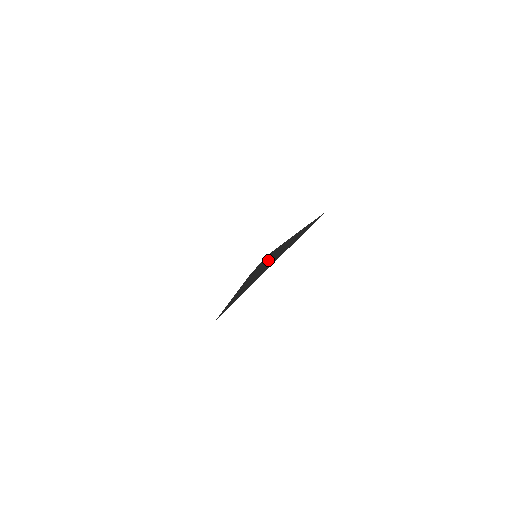
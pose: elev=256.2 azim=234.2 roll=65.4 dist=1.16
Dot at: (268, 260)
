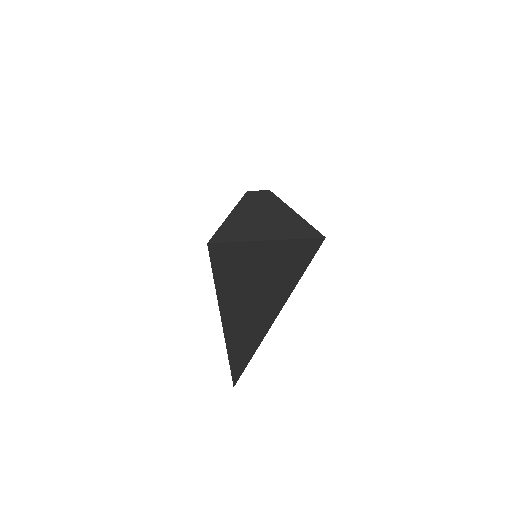
Dot at: (265, 212)
